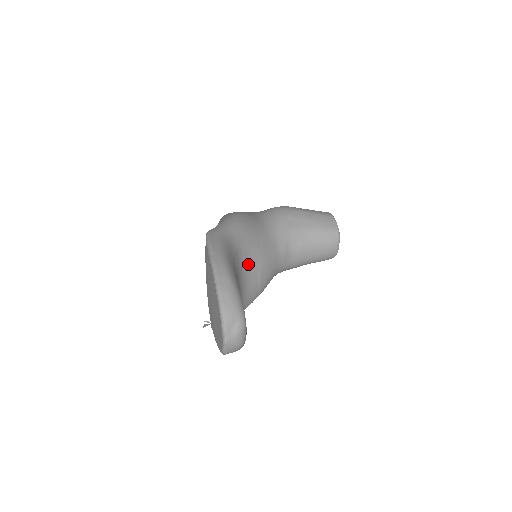
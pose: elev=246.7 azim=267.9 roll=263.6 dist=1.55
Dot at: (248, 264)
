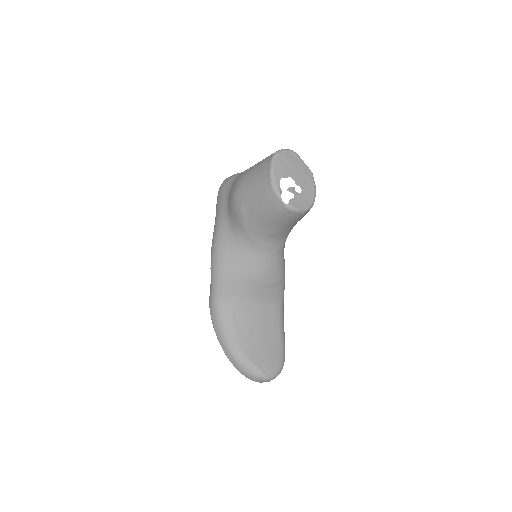
Dot at: (250, 295)
